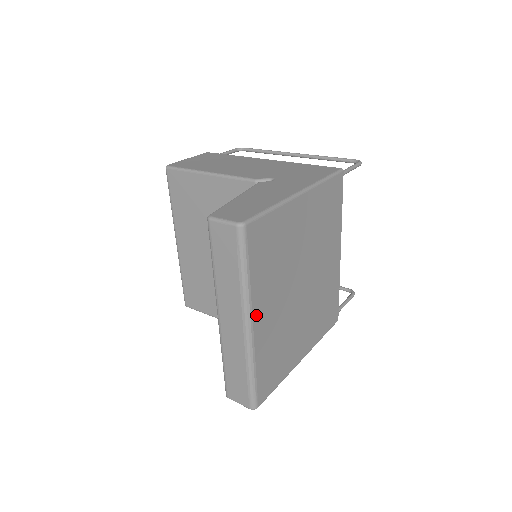
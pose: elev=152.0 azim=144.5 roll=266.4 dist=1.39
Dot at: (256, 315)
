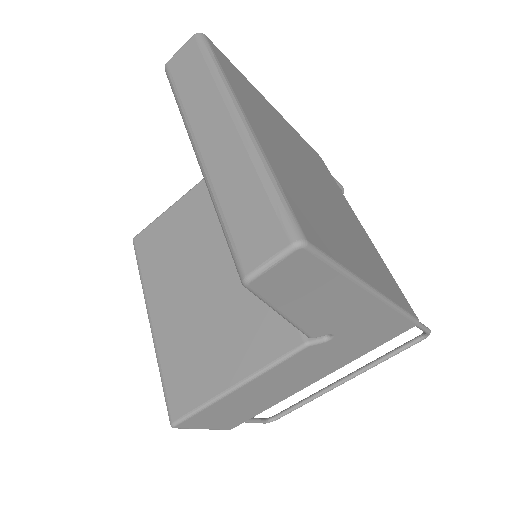
Dot at: (248, 115)
